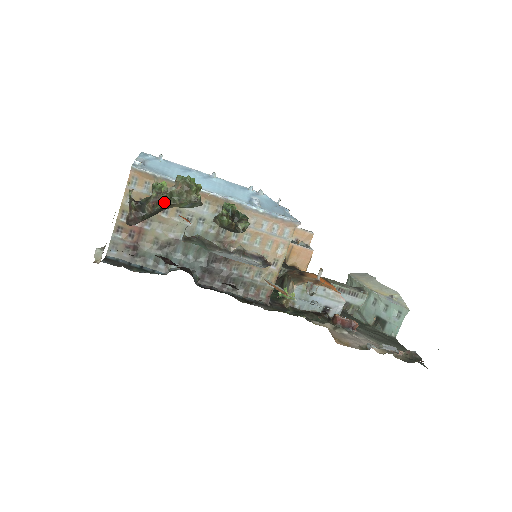
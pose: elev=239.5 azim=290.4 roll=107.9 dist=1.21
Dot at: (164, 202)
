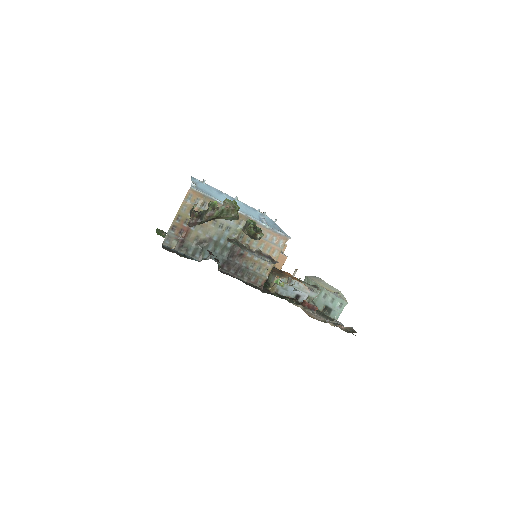
Dot at: (217, 215)
